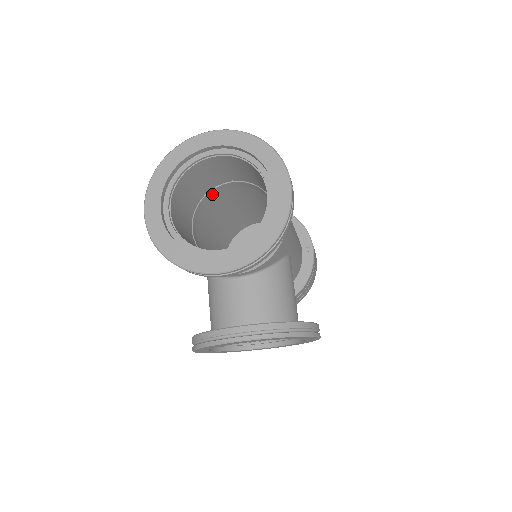
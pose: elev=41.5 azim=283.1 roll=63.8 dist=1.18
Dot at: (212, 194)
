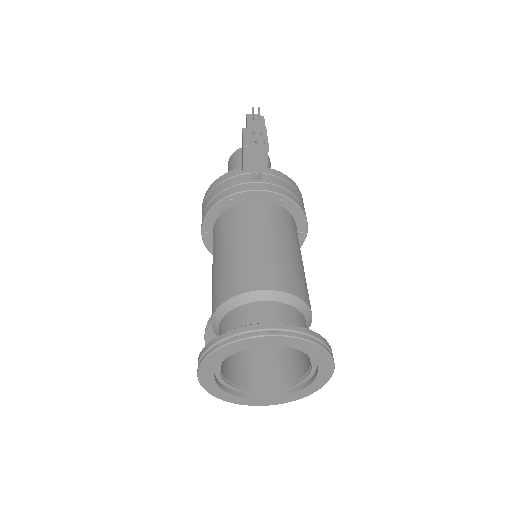
Dot at: occluded
